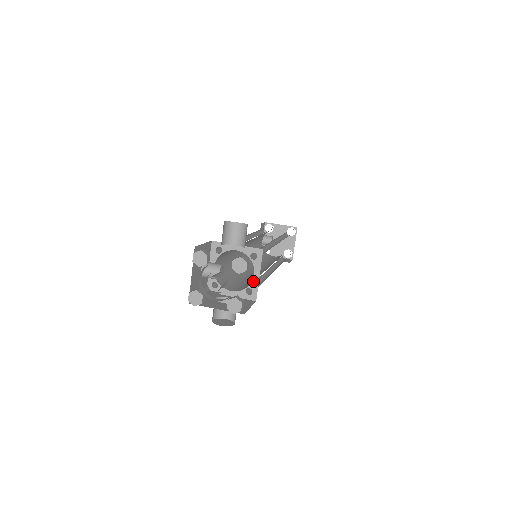
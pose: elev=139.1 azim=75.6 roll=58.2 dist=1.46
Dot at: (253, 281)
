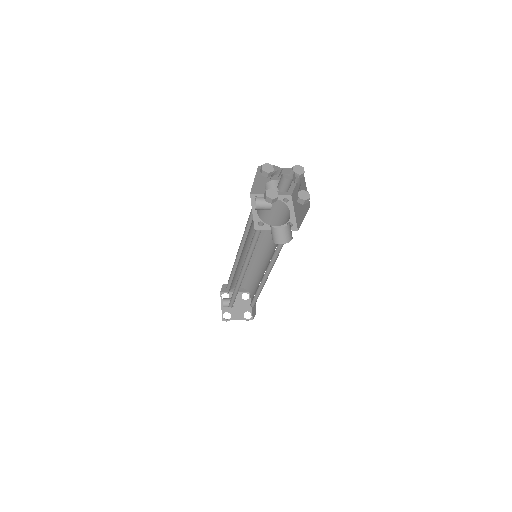
Dot at: (291, 217)
